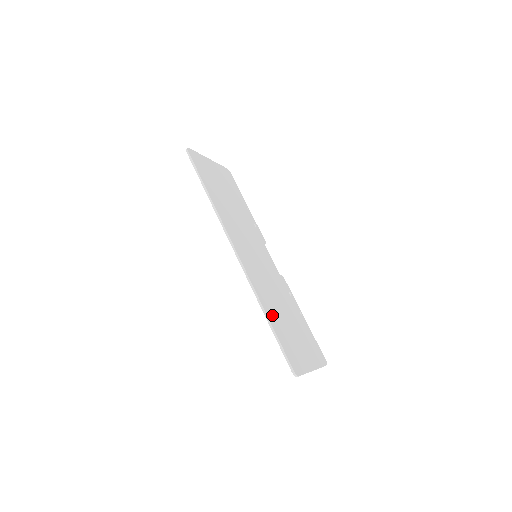
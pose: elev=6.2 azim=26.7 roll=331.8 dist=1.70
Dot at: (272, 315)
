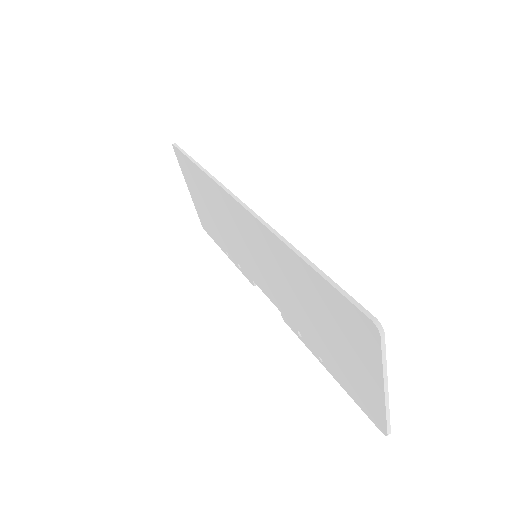
Dot at: occluded
